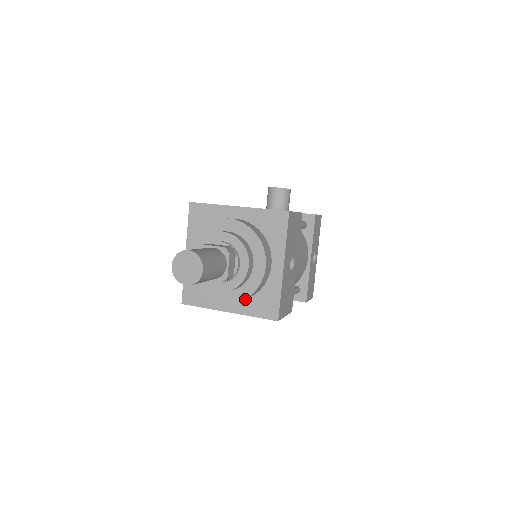
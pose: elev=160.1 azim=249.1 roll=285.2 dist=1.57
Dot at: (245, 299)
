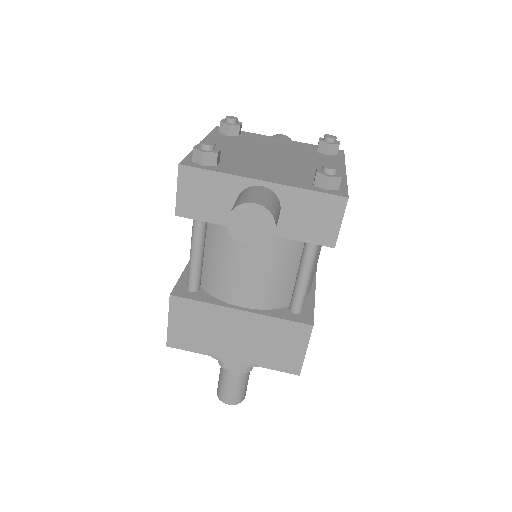
Dot at: occluded
